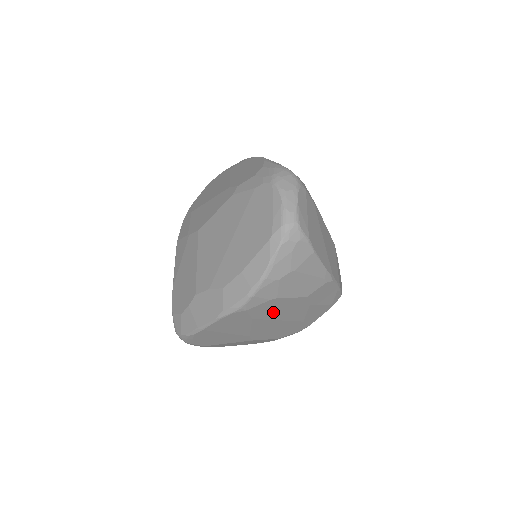
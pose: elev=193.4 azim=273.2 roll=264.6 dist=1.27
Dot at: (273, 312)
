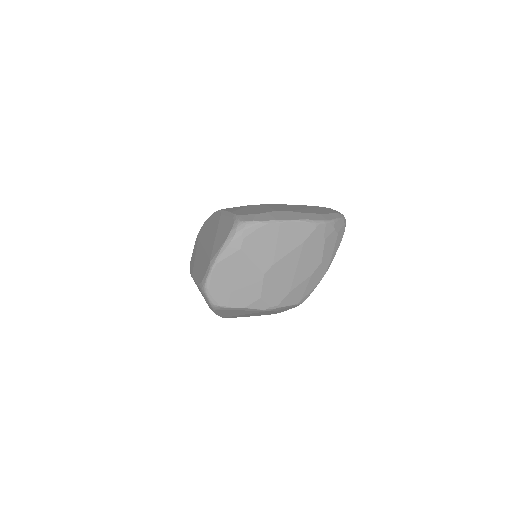
Dot at: (308, 252)
